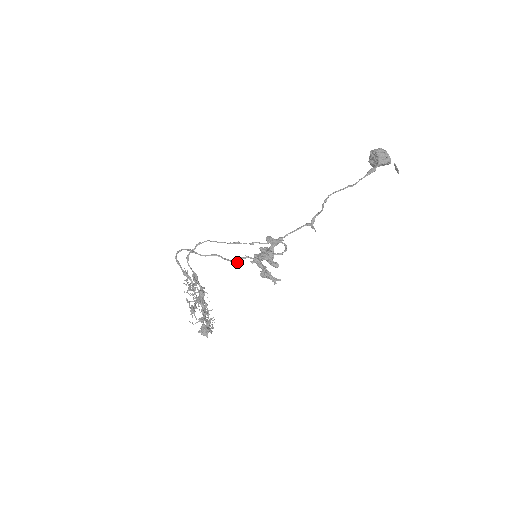
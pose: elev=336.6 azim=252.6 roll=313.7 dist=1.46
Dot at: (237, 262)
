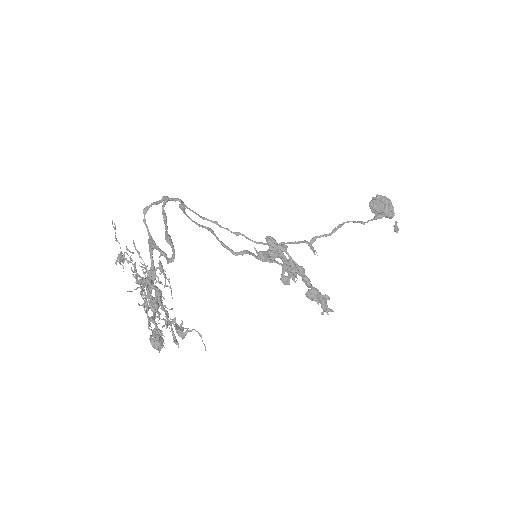
Dot at: (238, 254)
